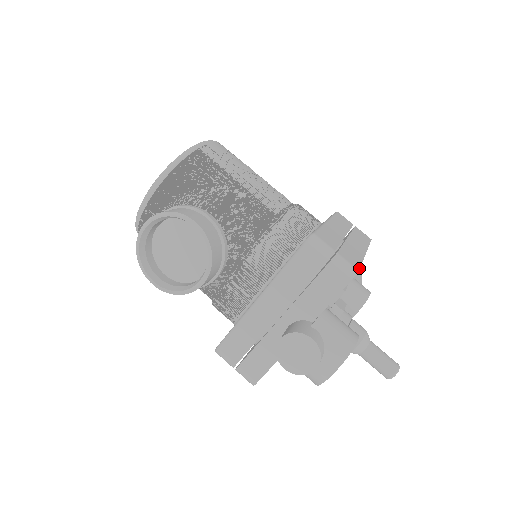
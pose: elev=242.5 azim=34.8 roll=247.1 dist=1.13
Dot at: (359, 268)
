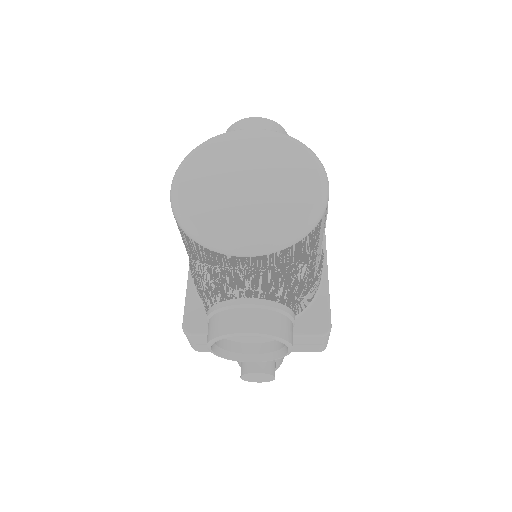
Dot at: occluded
